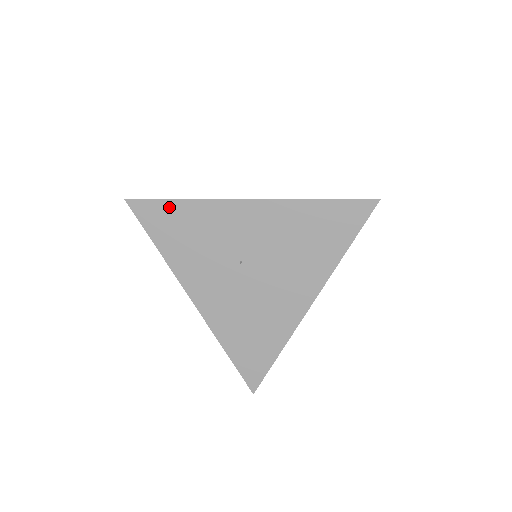
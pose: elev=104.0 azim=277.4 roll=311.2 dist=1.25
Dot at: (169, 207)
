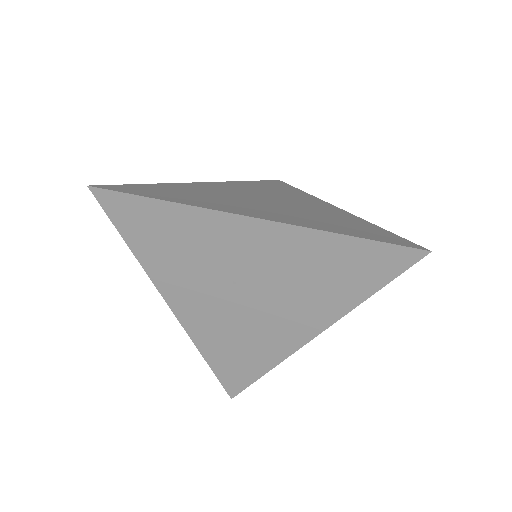
Dot at: (147, 206)
